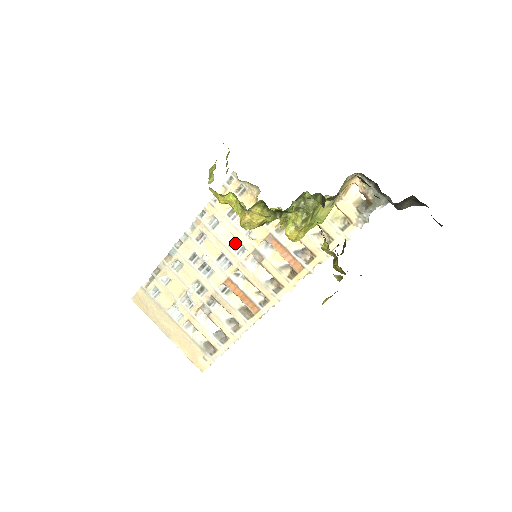
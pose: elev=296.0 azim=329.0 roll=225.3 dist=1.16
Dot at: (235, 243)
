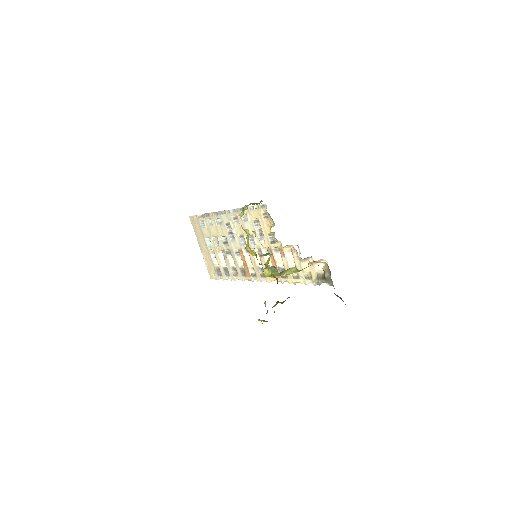
Dot at: (252, 237)
